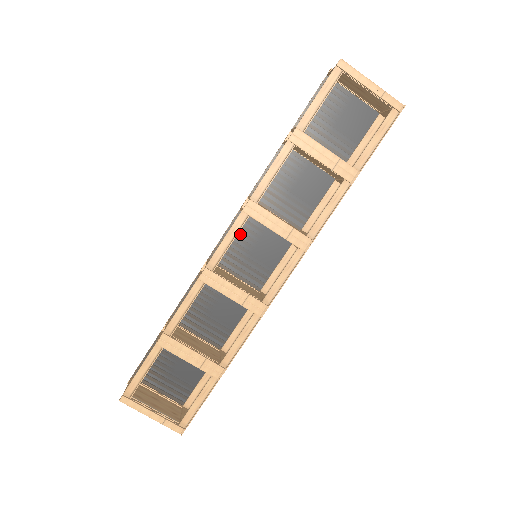
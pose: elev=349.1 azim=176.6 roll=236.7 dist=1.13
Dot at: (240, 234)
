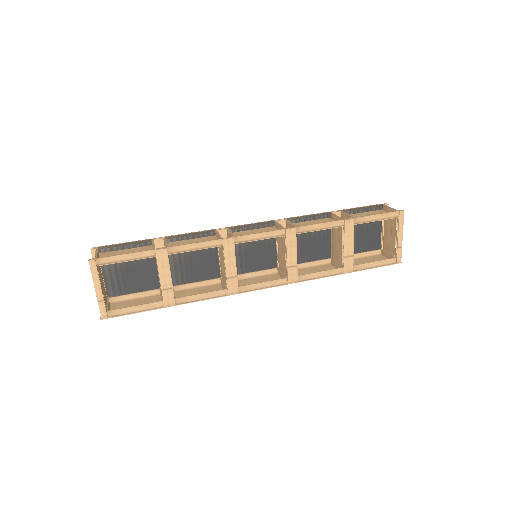
Dot at: occluded
